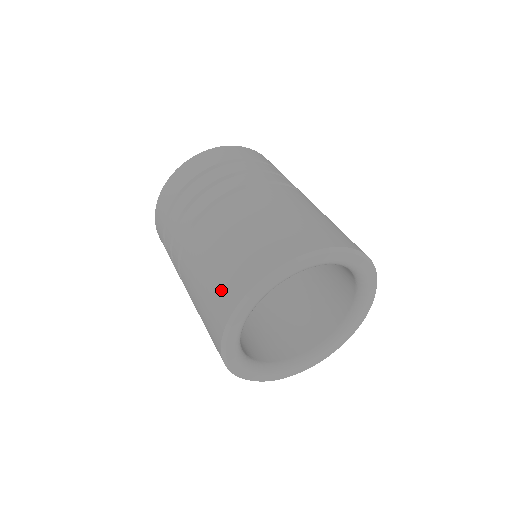
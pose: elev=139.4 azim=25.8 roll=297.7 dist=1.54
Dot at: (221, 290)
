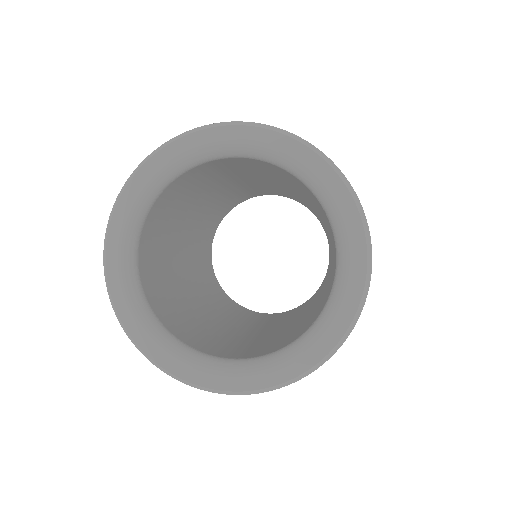
Dot at: occluded
